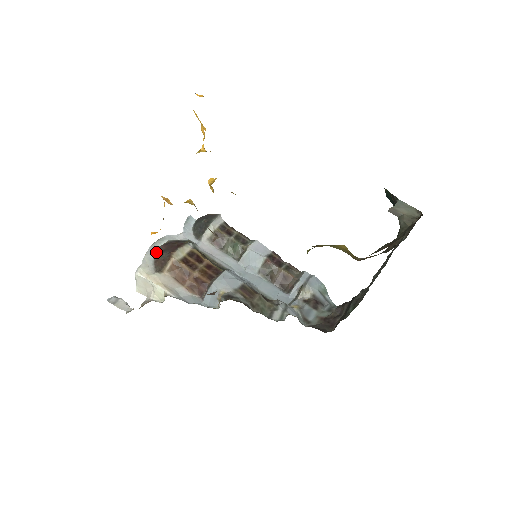
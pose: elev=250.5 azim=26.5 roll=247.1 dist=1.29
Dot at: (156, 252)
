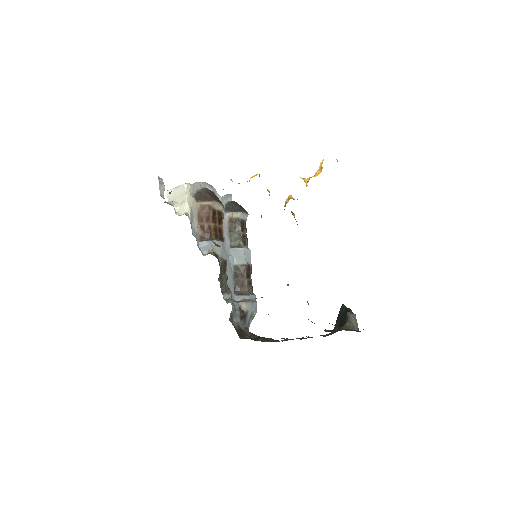
Dot at: (203, 188)
